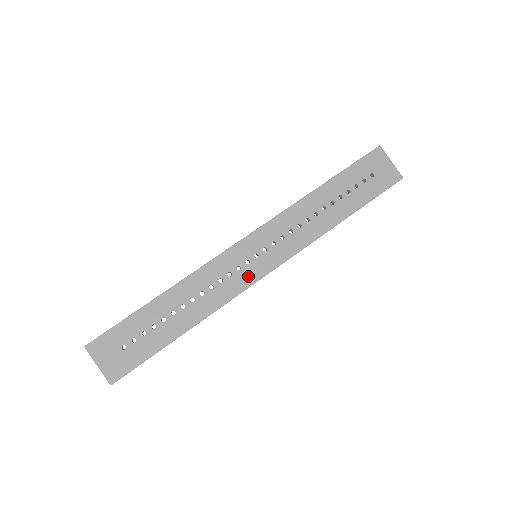
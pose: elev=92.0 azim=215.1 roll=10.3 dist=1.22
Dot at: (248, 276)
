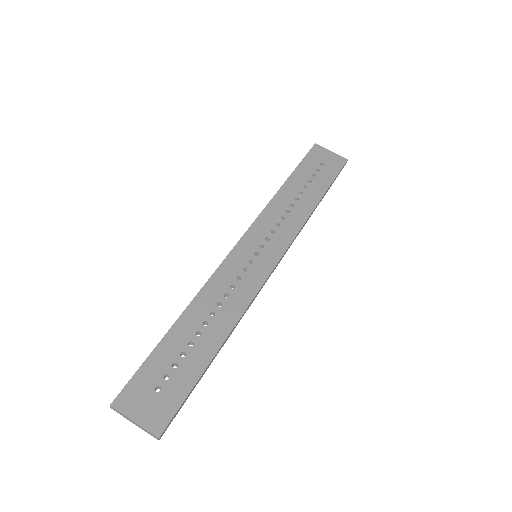
Dot at: (258, 274)
